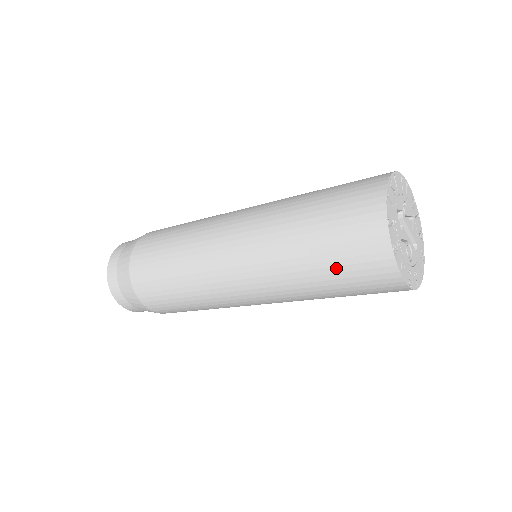
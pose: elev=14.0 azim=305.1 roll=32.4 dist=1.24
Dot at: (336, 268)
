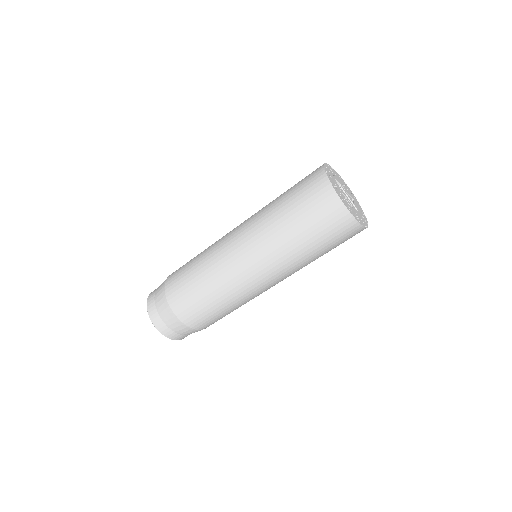
Dot at: (301, 210)
